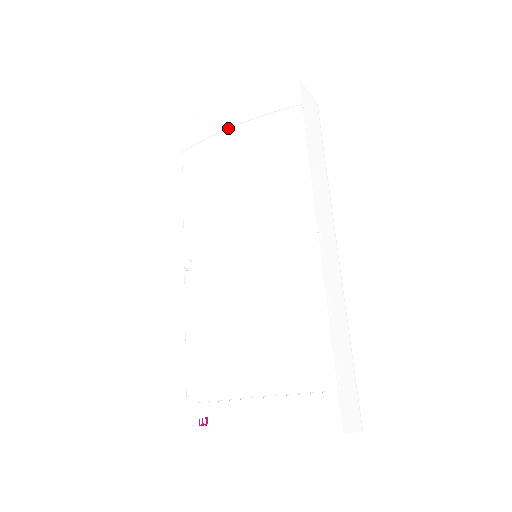
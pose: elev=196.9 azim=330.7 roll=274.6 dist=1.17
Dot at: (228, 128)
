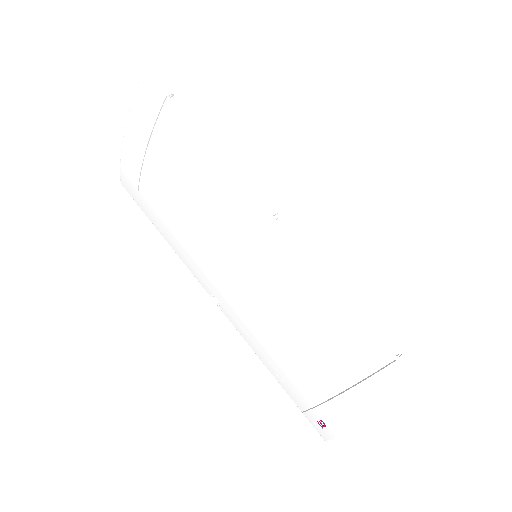
Dot at: (142, 165)
